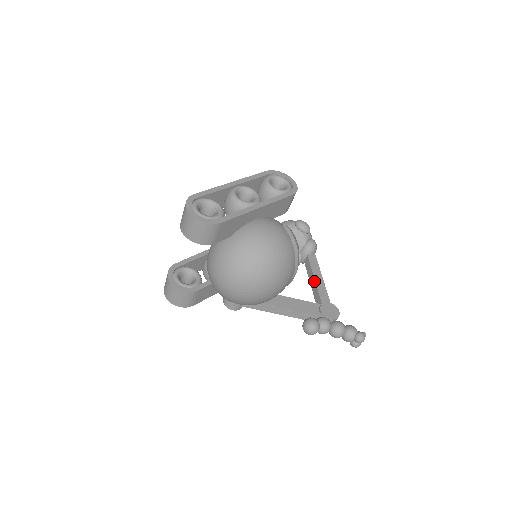
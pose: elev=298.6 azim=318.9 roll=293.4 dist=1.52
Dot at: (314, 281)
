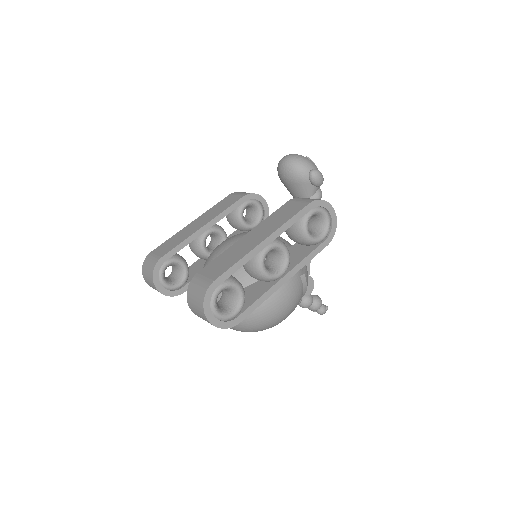
Dot at: occluded
